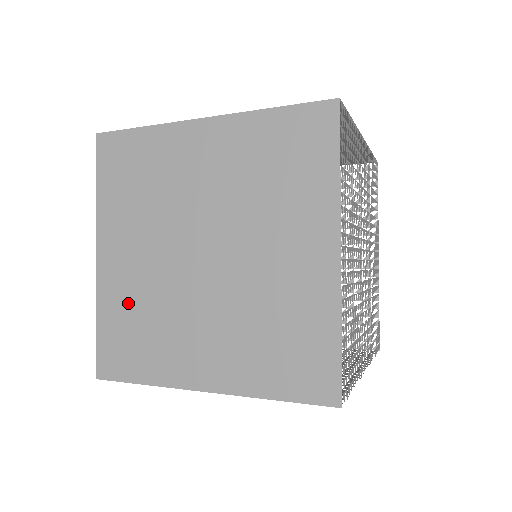
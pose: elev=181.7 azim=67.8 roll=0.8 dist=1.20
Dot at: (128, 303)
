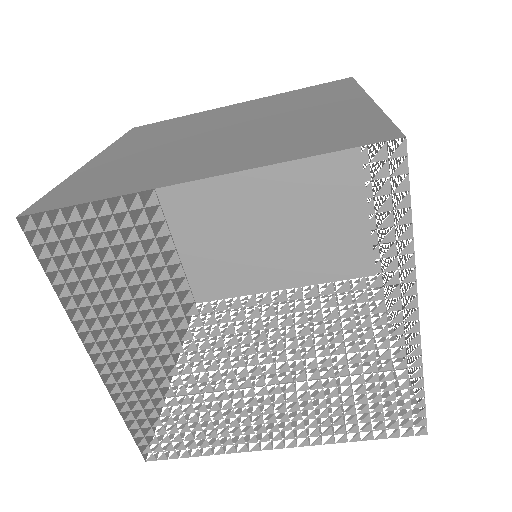
Dot at: (113, 168)
